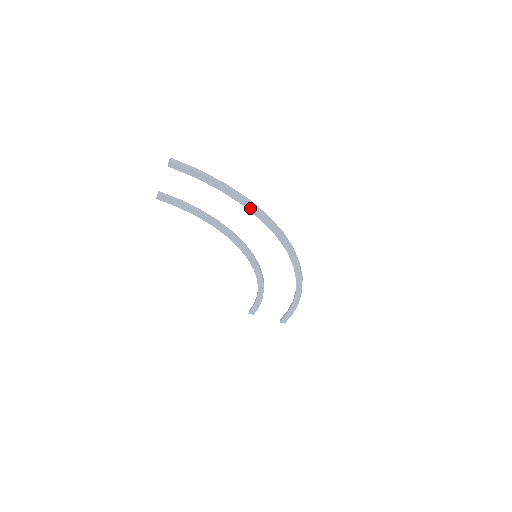
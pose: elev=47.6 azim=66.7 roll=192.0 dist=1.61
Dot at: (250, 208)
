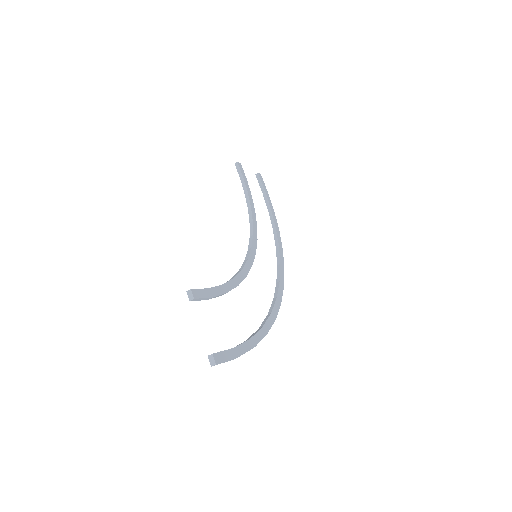
Dot at: occluded
